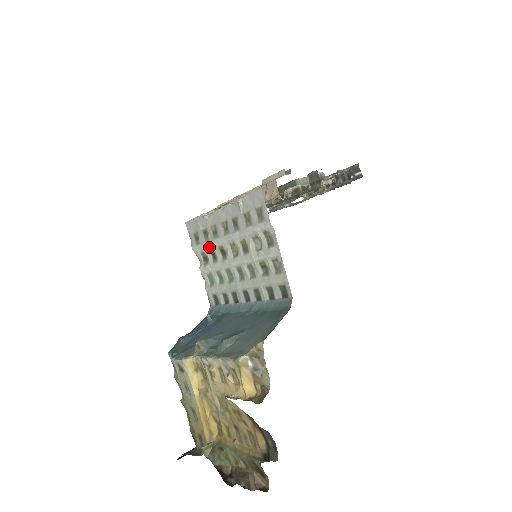
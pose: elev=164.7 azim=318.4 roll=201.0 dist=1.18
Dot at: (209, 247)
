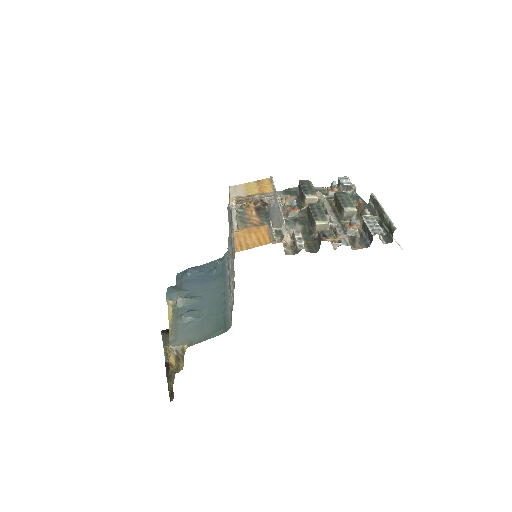
Dot at: occluded
